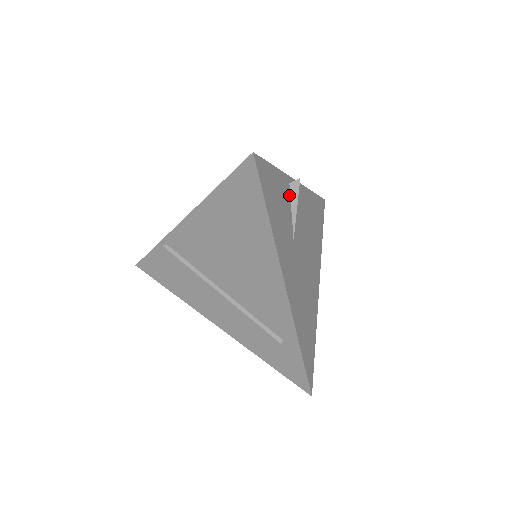
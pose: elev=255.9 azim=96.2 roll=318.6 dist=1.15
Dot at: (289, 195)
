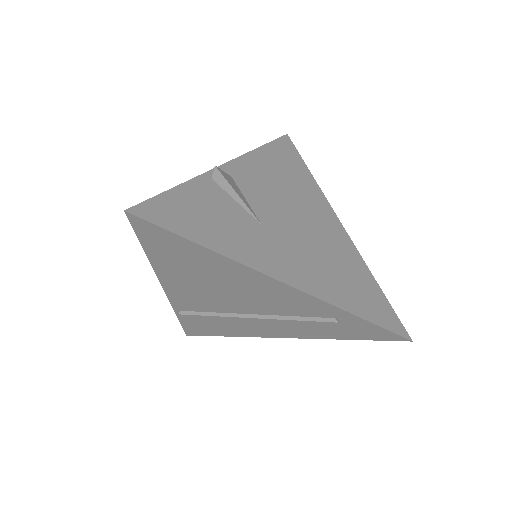
Dot at: (220, 190)
